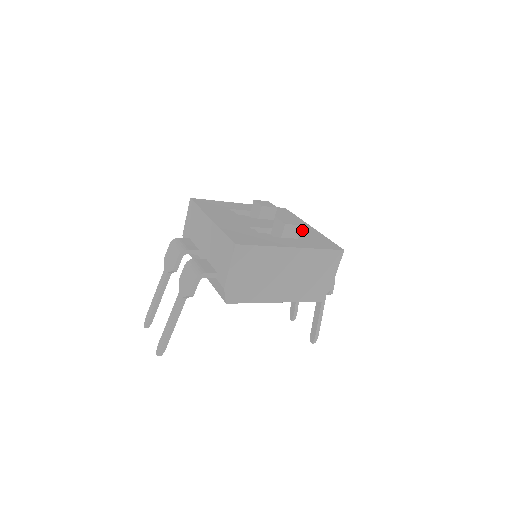
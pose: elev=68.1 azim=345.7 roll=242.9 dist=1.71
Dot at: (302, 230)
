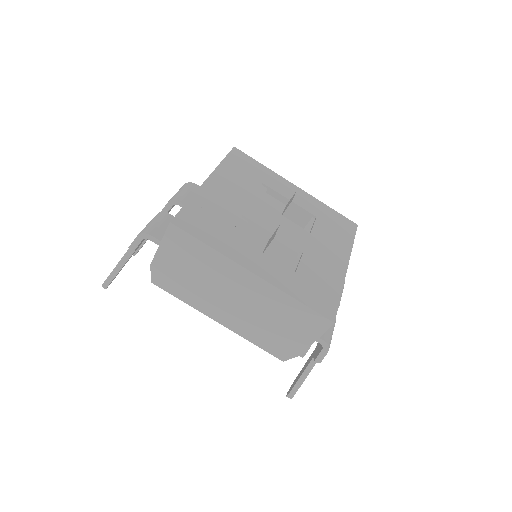
Dot at: (320, 262)
